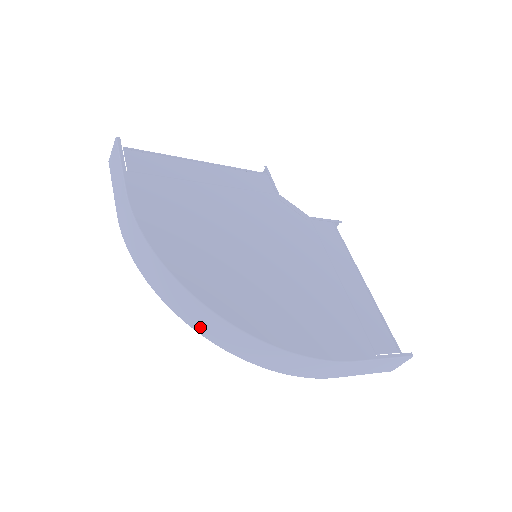
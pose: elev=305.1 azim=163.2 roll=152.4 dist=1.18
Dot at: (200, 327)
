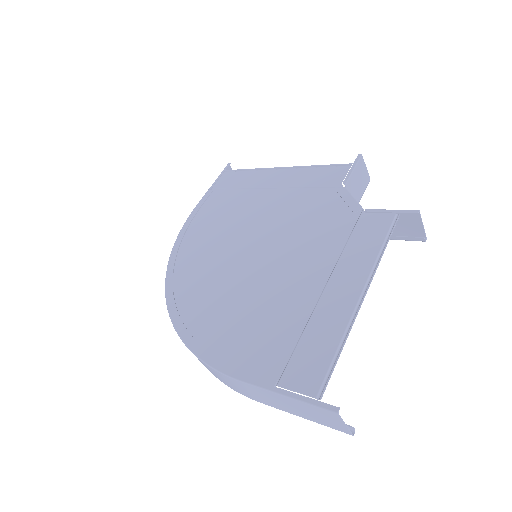
Dot at: occluded
